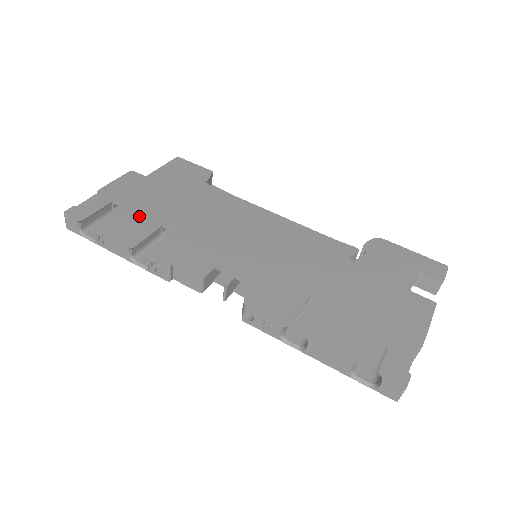
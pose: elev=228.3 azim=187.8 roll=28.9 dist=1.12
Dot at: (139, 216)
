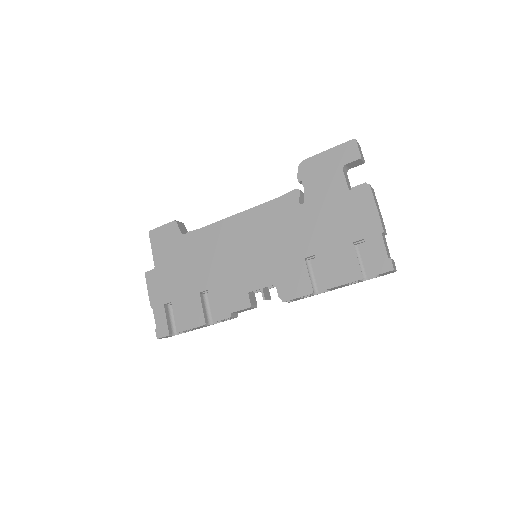
Dot at: (185, 301)
